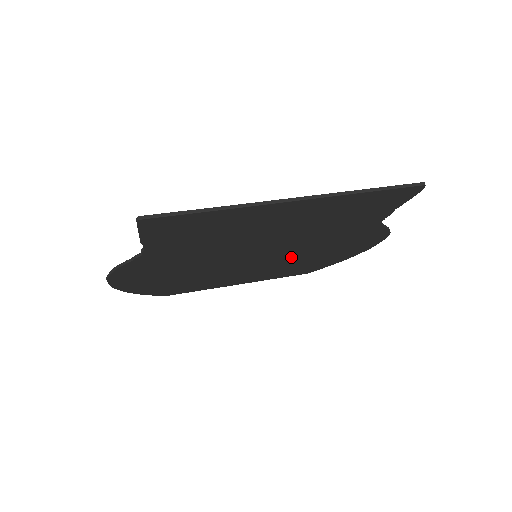
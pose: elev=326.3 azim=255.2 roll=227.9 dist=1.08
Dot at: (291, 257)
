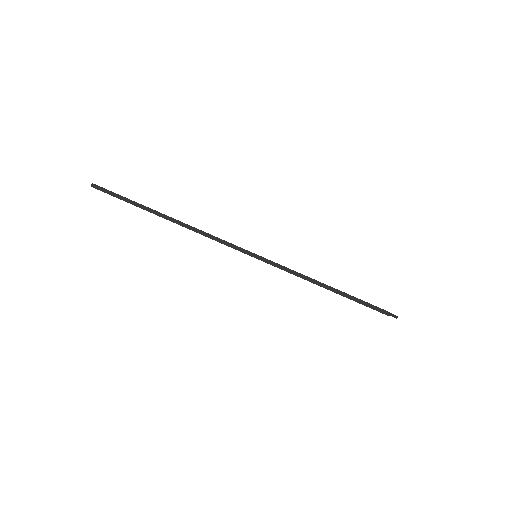
Dot at: occluded
